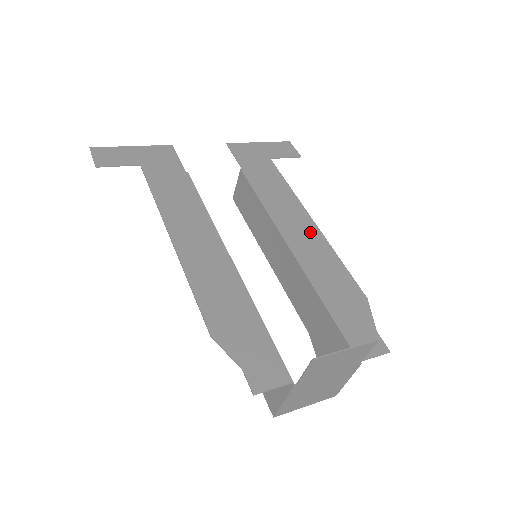
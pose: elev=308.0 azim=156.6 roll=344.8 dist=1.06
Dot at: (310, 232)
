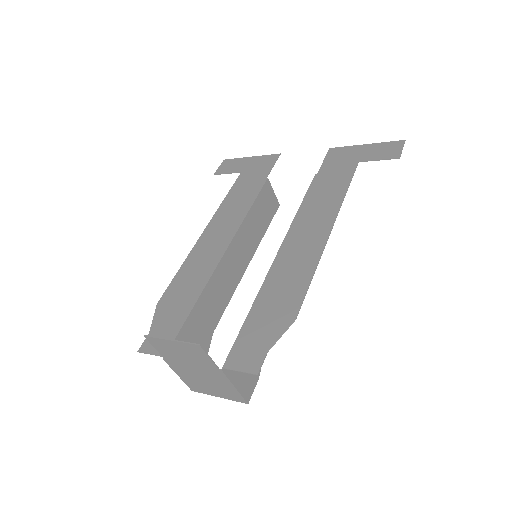
Dot at: (314, 241)
